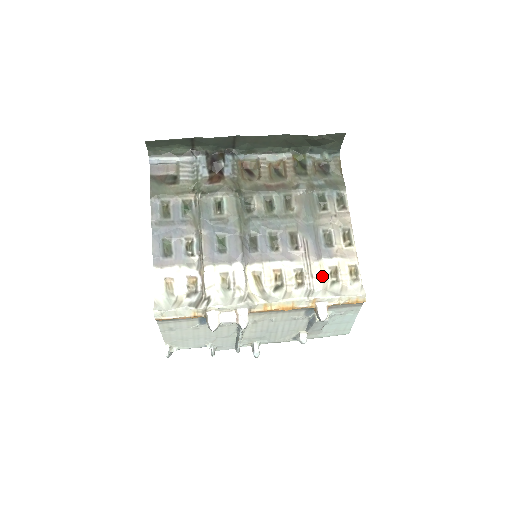
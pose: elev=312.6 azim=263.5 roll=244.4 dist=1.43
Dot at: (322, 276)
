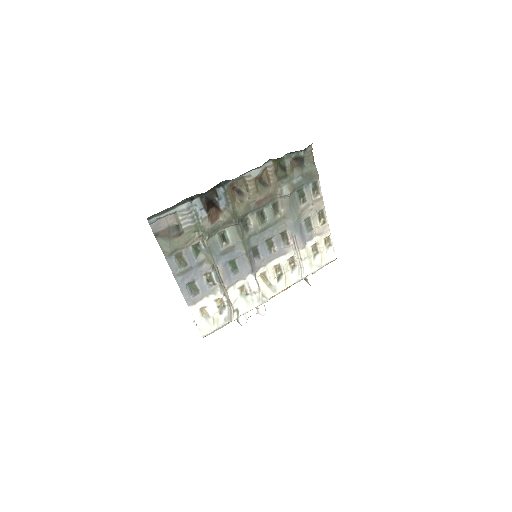
Dot at: (308, 256)
